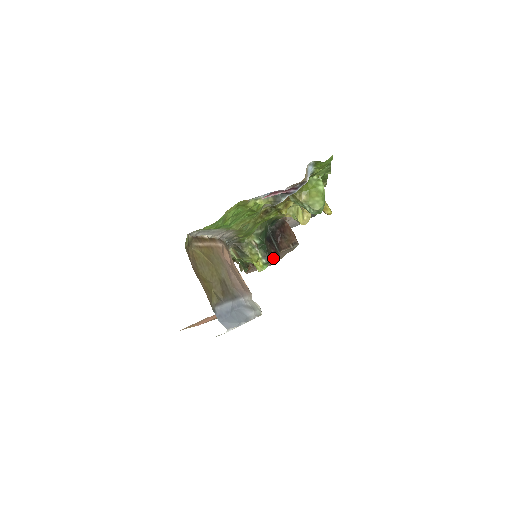
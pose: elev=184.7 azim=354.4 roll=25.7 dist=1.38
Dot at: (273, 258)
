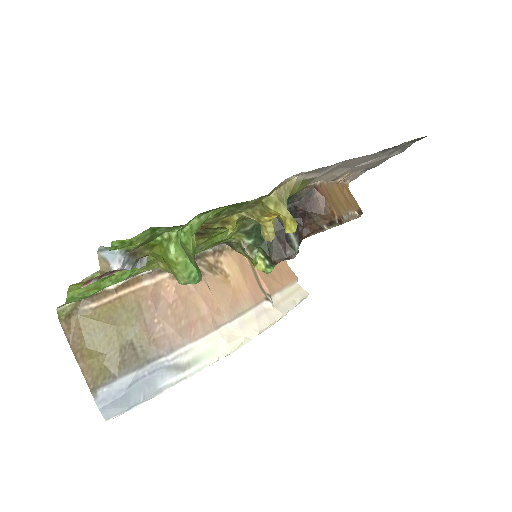
Dot at: (280, 257)
